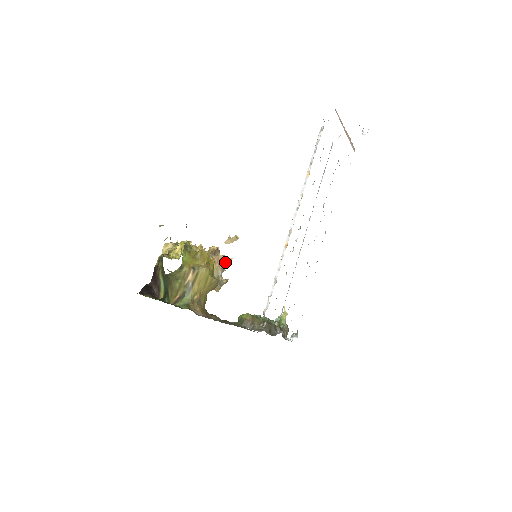
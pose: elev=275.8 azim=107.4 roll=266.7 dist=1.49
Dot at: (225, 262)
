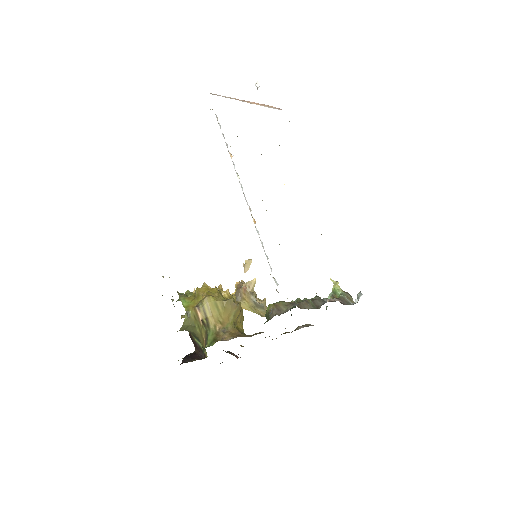
Dot at: (251, 286)
